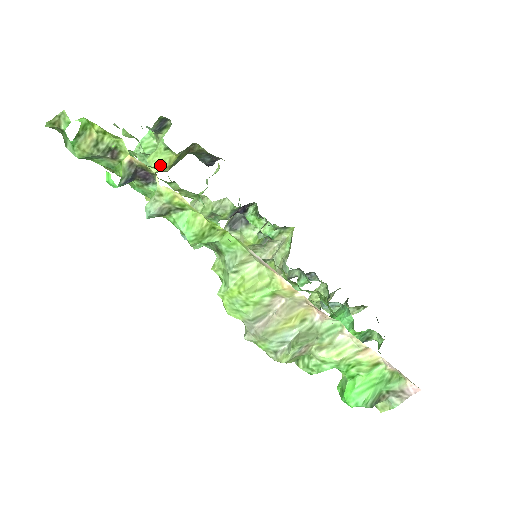
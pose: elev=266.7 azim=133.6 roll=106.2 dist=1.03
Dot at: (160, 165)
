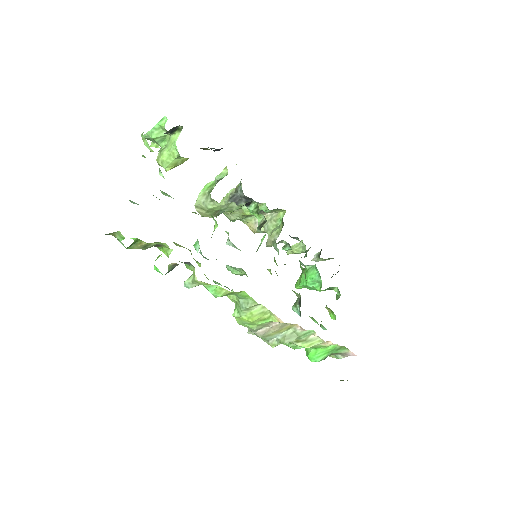
Dot at: (173, 165)
